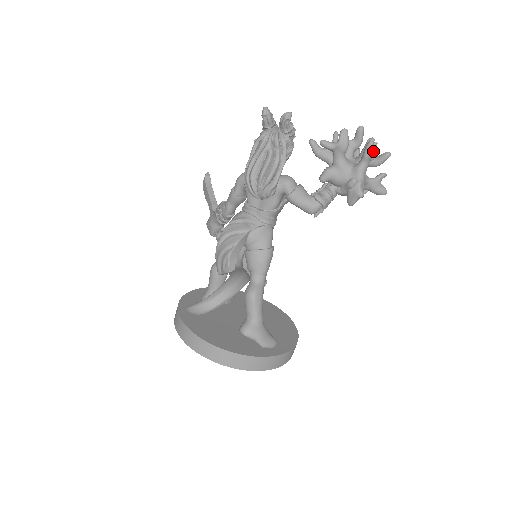
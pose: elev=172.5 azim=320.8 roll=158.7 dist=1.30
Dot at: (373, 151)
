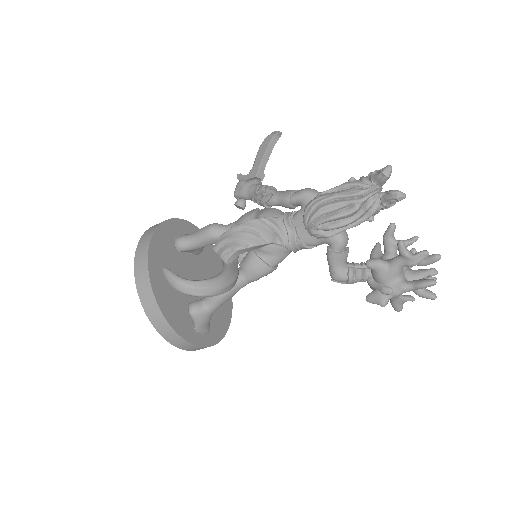
Dot at: occluded
